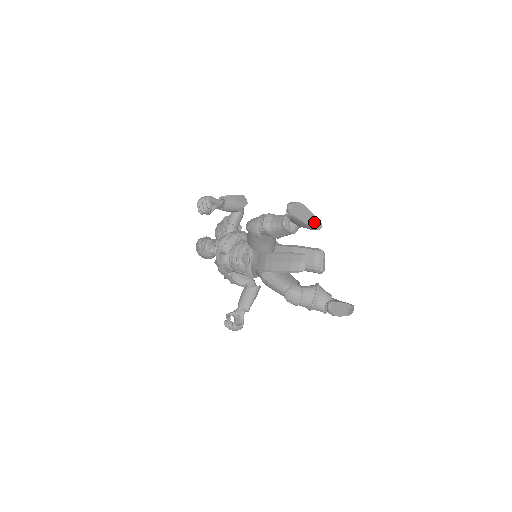
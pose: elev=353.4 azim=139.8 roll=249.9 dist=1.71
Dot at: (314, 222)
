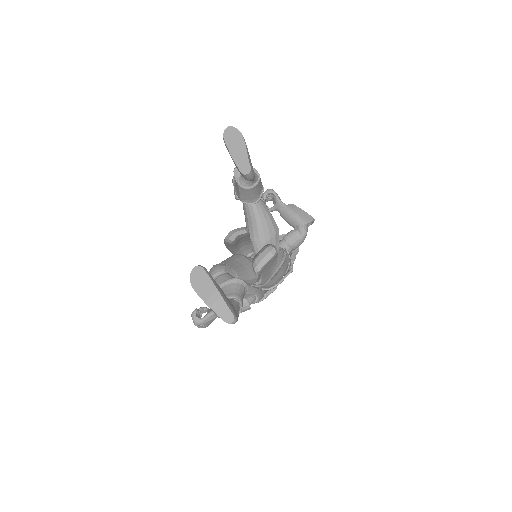
Dot at: (243, 161)
